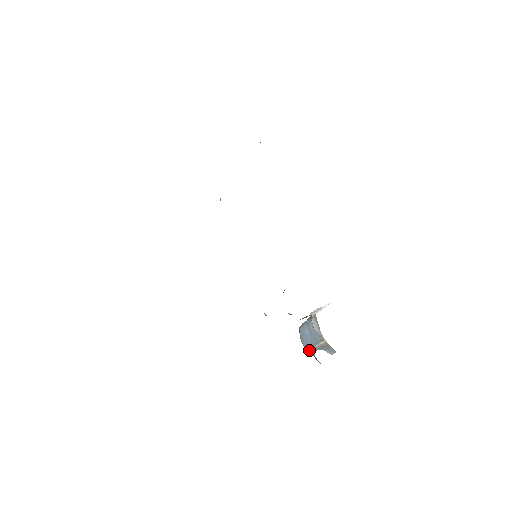
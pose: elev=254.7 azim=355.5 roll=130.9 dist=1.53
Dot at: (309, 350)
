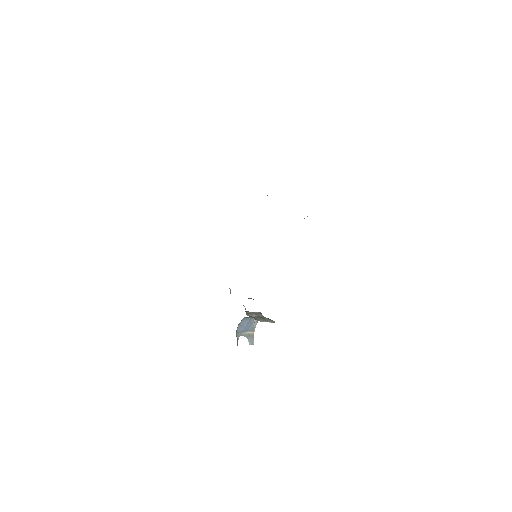
Dot at: (238, 333)
